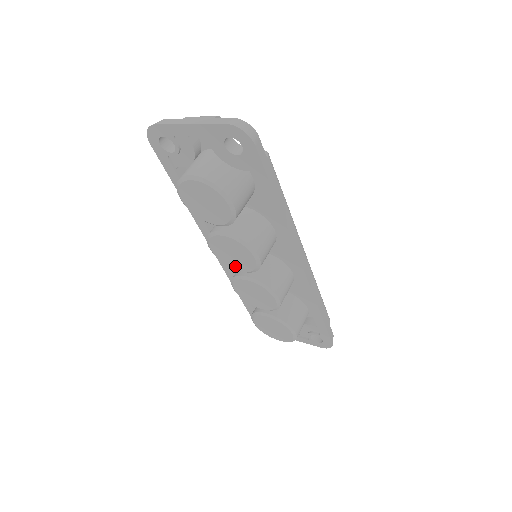
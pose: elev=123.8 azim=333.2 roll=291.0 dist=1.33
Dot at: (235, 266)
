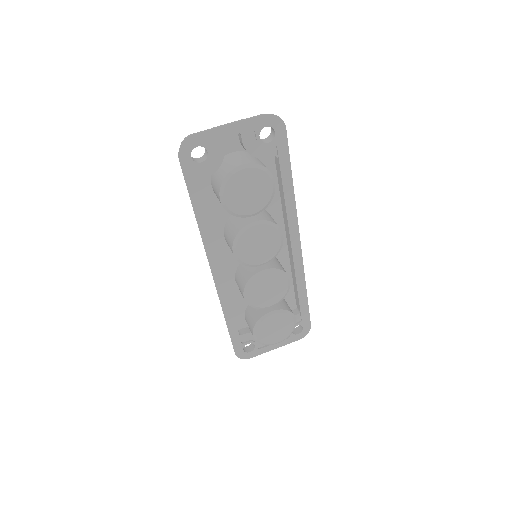
Dot at: (257, 260)
